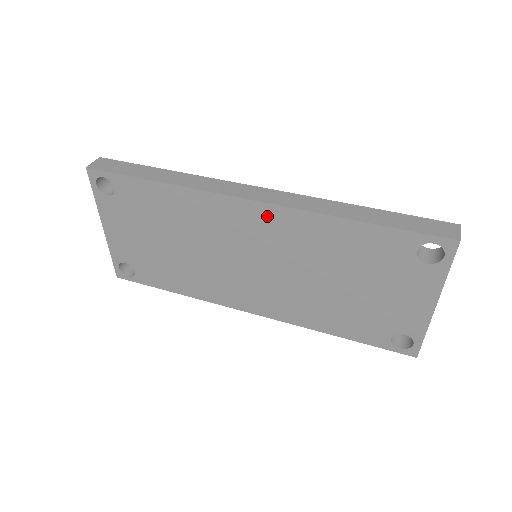
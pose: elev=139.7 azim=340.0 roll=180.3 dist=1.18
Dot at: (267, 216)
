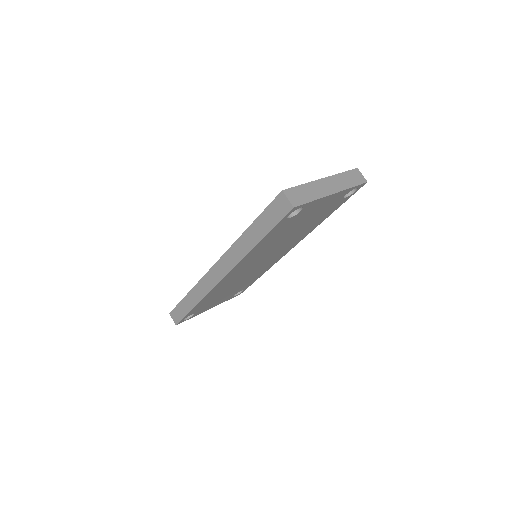
Dot at: (235, 271)
